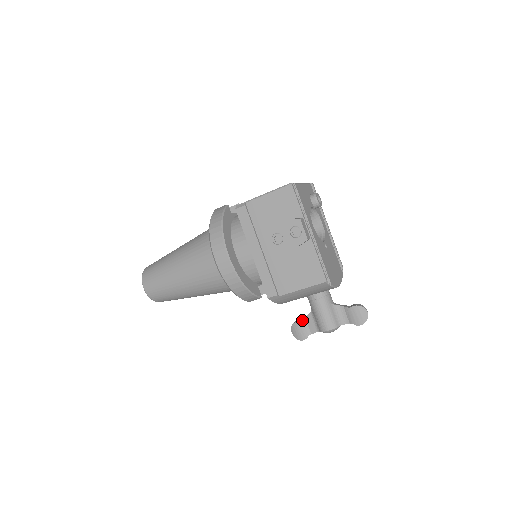
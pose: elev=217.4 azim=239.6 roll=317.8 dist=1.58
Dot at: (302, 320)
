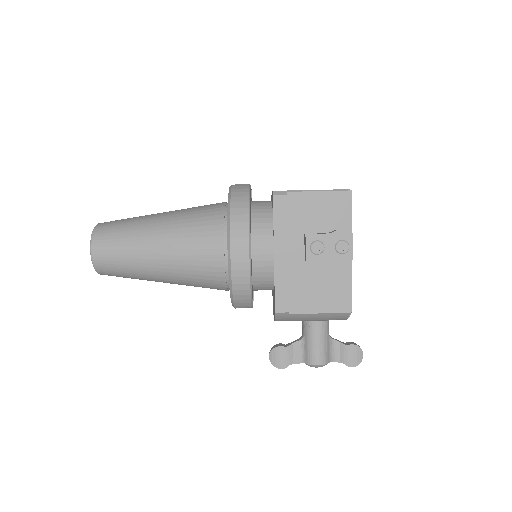
Dot at: (288, 345)
